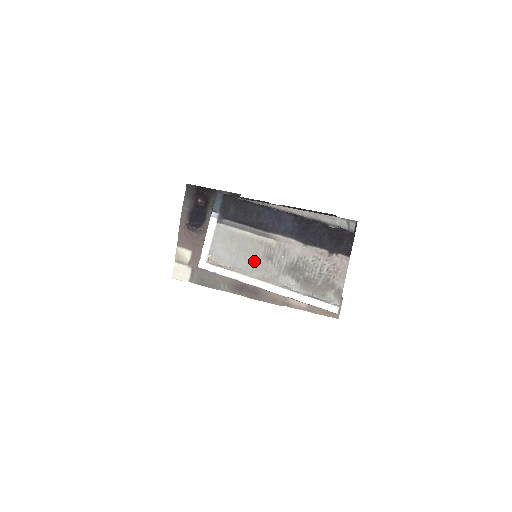
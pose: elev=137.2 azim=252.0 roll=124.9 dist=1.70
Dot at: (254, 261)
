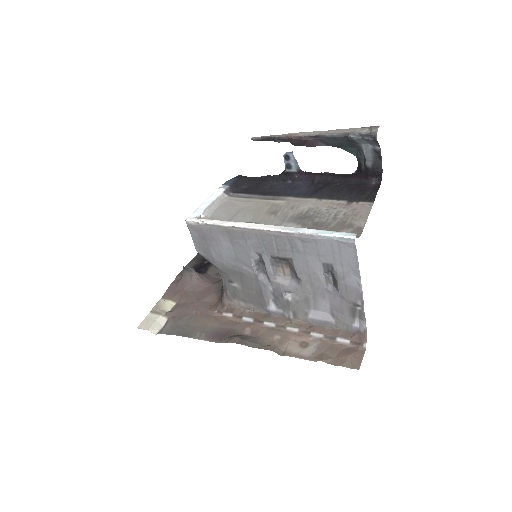
Dot at: (254, 216)
